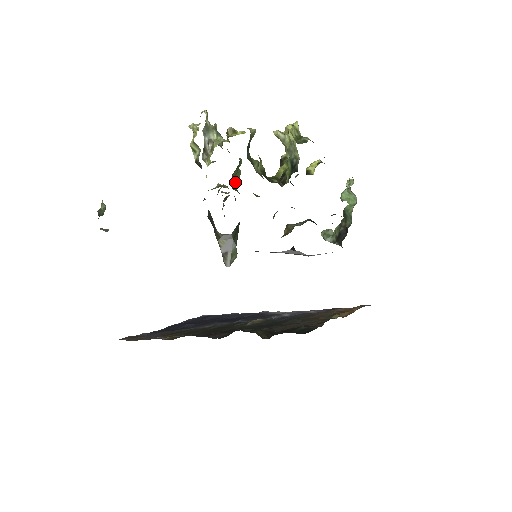
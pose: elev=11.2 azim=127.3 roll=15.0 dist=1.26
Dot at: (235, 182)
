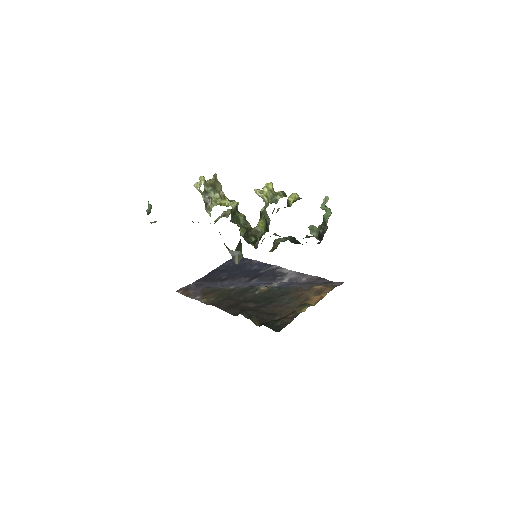
Dot at: occluded
